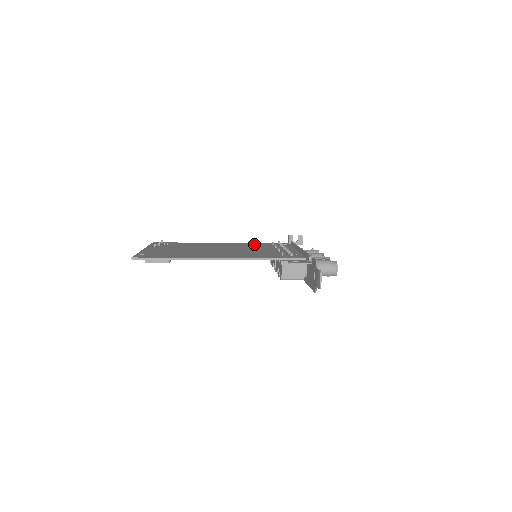
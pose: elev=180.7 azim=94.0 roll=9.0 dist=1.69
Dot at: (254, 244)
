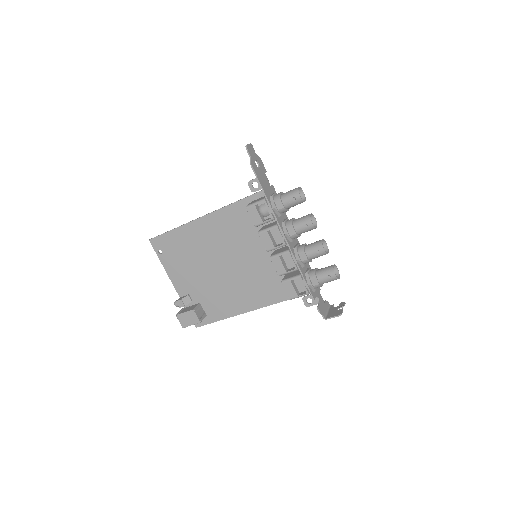
Dot at: (275, 287)
